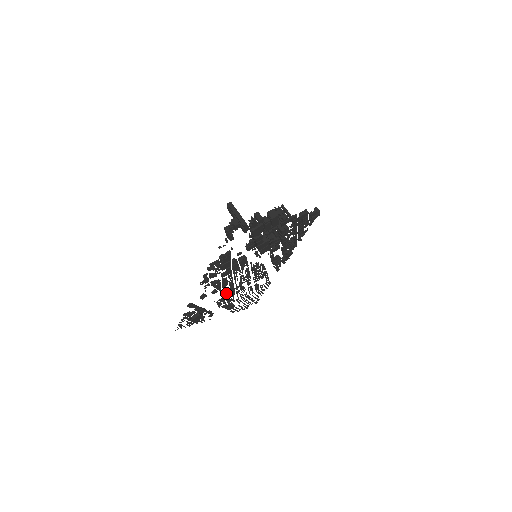
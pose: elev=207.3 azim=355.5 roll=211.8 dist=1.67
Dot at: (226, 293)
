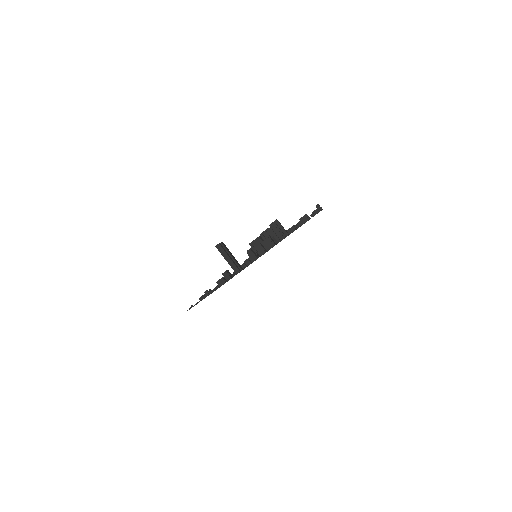
Dot at: occluded
